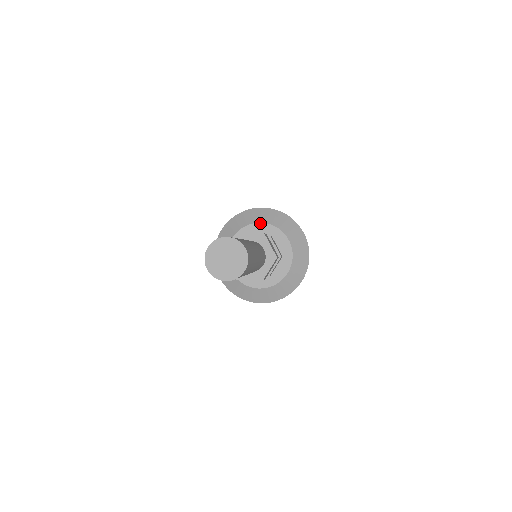
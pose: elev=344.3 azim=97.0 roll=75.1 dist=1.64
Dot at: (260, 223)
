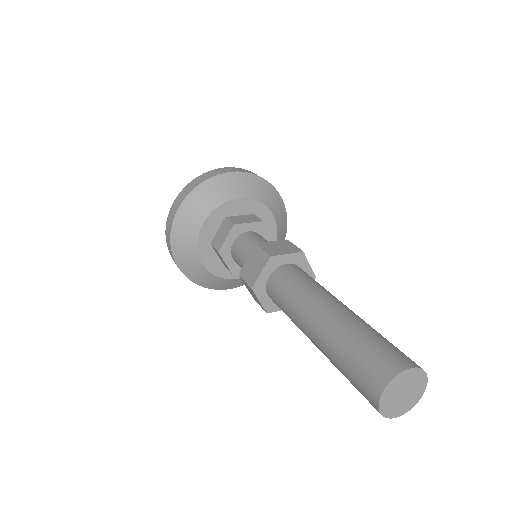
Dot at: (239, 199)
